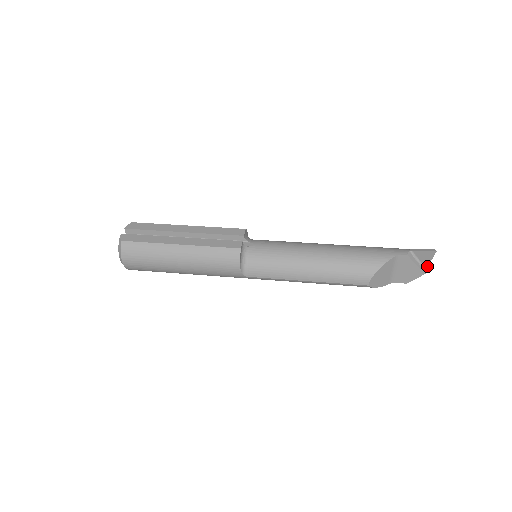
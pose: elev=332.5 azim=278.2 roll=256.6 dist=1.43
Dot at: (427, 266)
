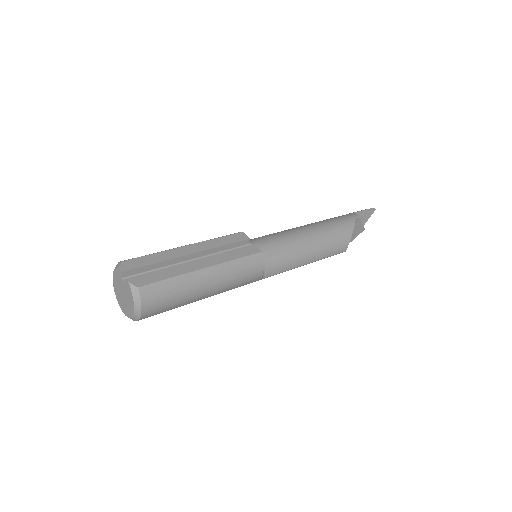
Dot at: occluded
